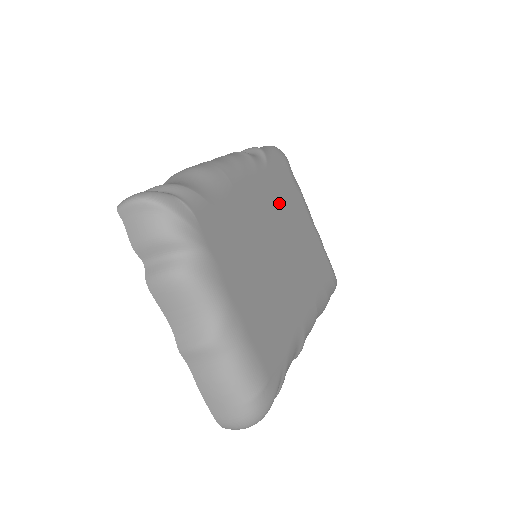
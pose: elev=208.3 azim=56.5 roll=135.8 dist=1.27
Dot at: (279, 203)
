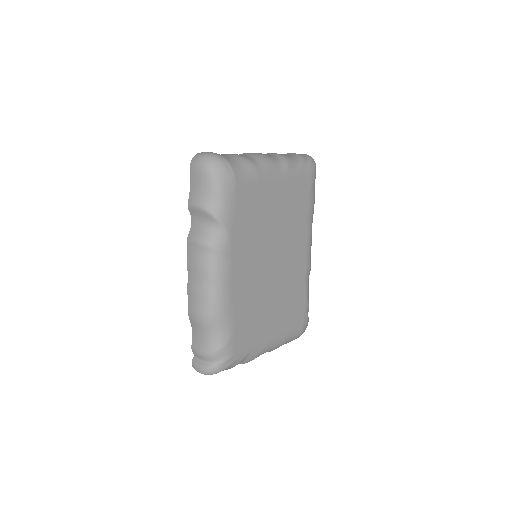
Dot at: (253, 235)
